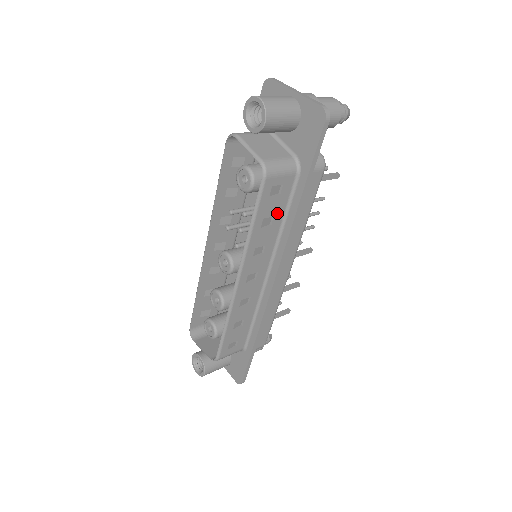
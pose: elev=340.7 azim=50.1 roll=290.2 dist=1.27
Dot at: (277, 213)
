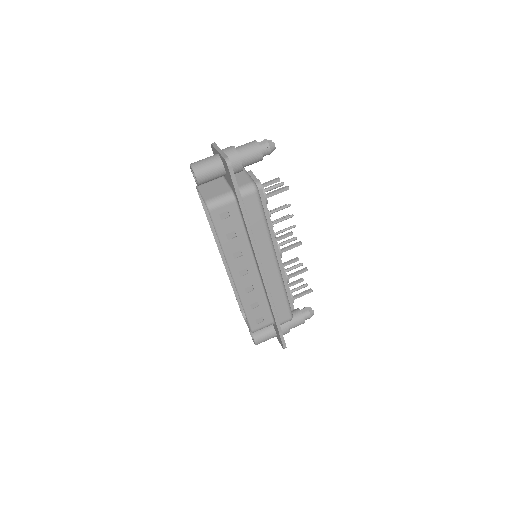
Dot at: (236, 228)
